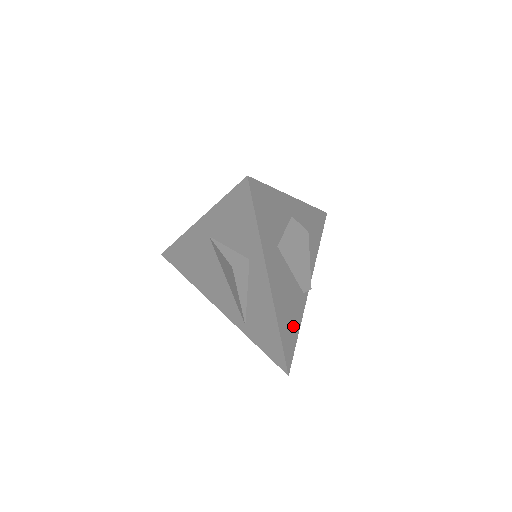
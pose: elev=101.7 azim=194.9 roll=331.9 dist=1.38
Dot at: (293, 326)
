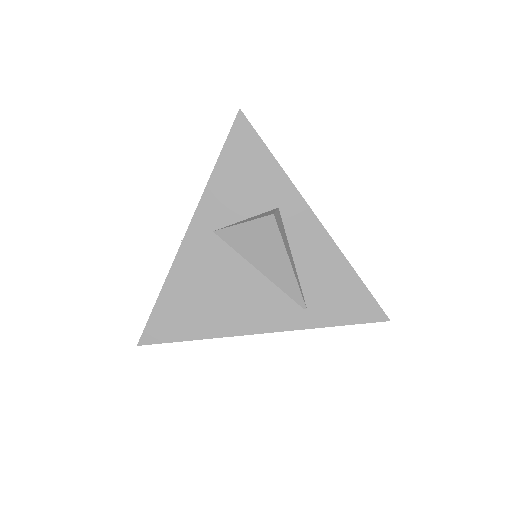
Dot at: occluded
